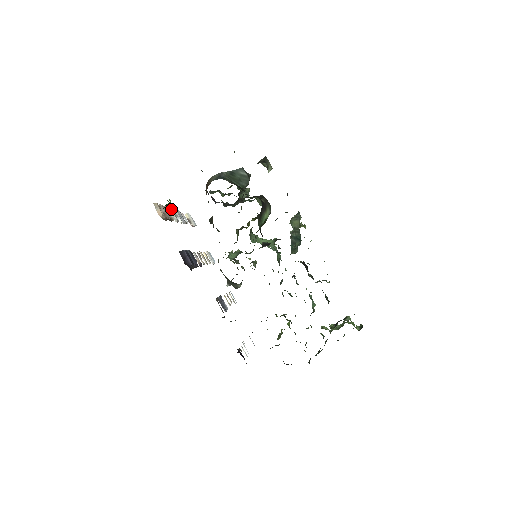
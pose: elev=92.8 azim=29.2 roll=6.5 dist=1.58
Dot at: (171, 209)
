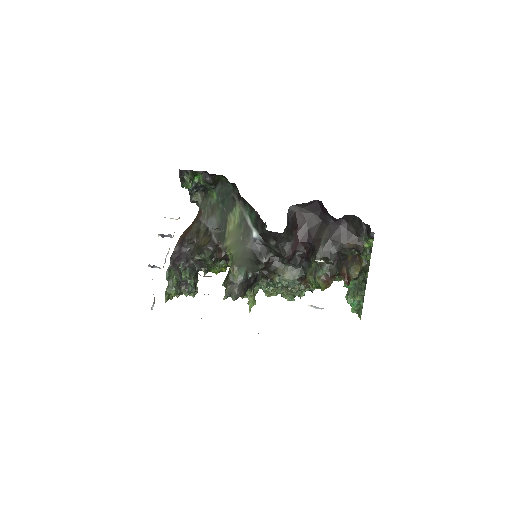
Dot at: occluded
